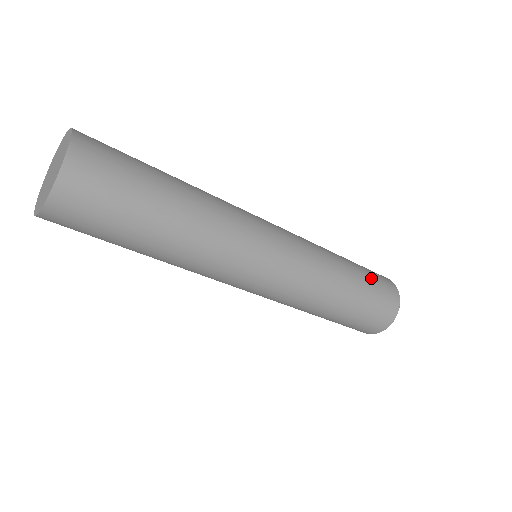
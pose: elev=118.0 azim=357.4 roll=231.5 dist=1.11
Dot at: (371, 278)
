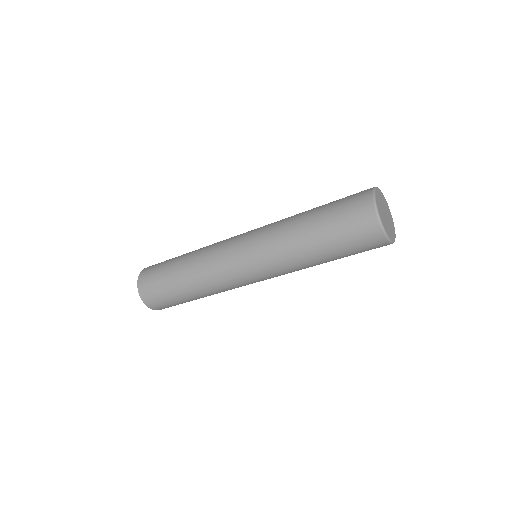
Dot at: occluded
